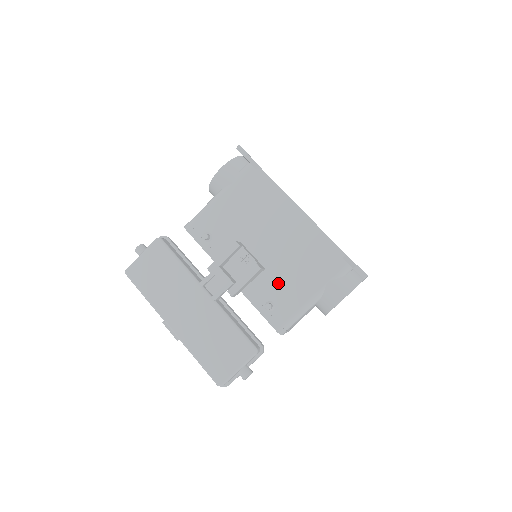
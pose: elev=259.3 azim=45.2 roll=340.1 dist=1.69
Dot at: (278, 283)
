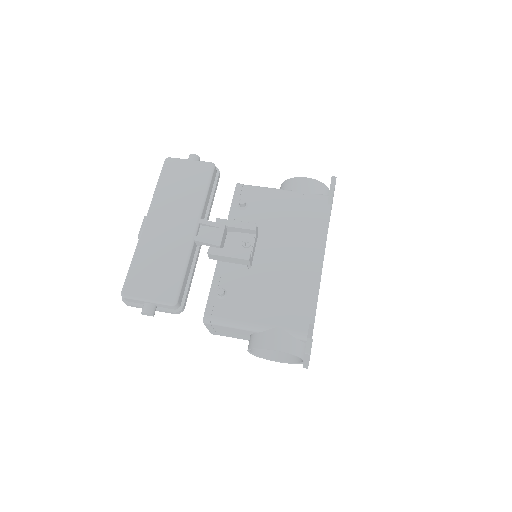
Dot at: (247, 287)
